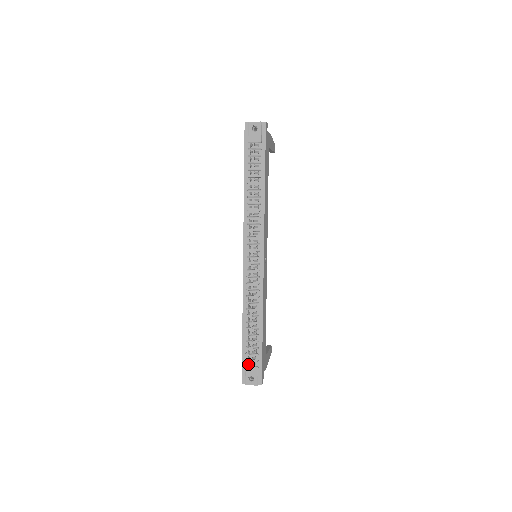
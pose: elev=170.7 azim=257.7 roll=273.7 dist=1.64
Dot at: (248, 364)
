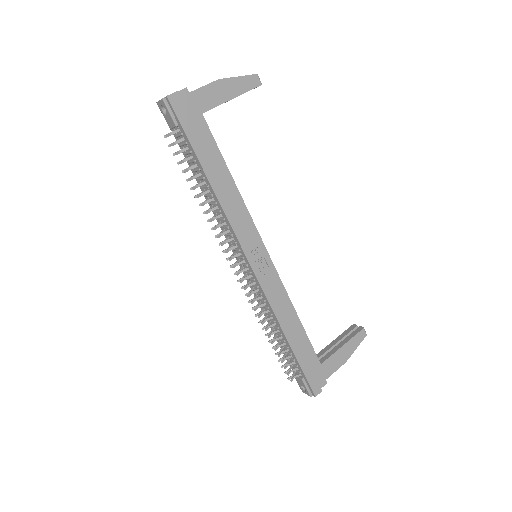
Dot at: (293, 374)
